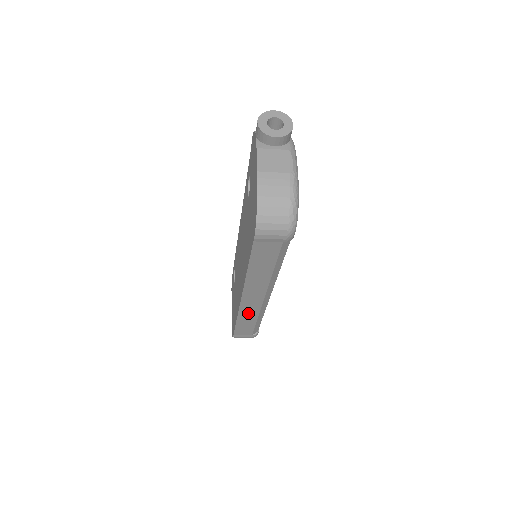
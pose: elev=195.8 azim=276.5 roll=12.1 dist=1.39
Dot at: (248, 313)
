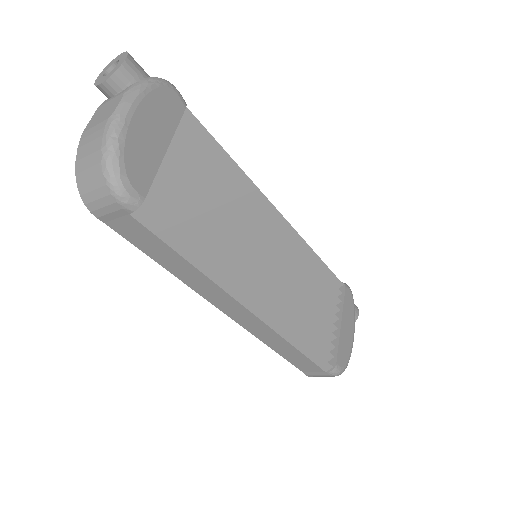
Dot at: (267, 336)
